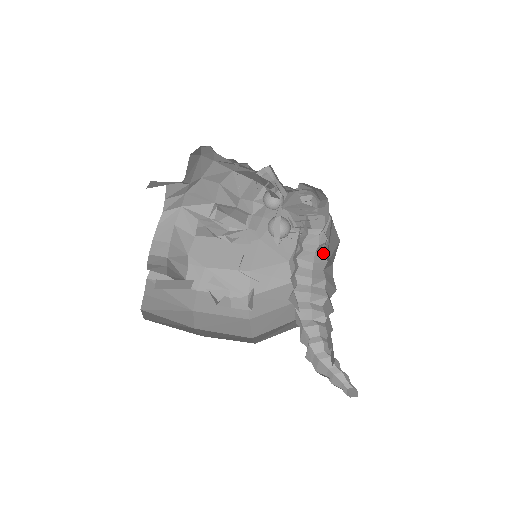
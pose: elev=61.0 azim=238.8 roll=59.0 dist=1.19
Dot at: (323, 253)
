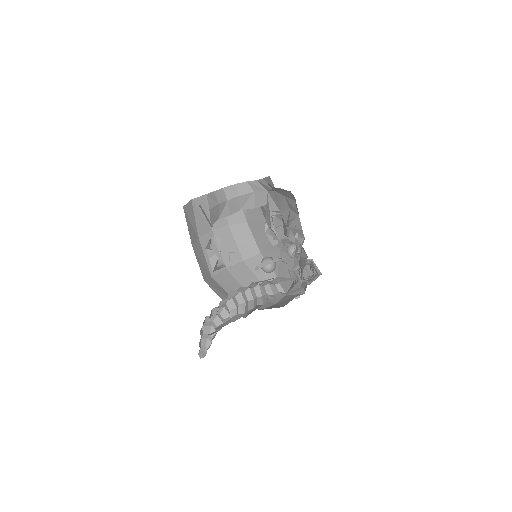
Dot at: occluded
